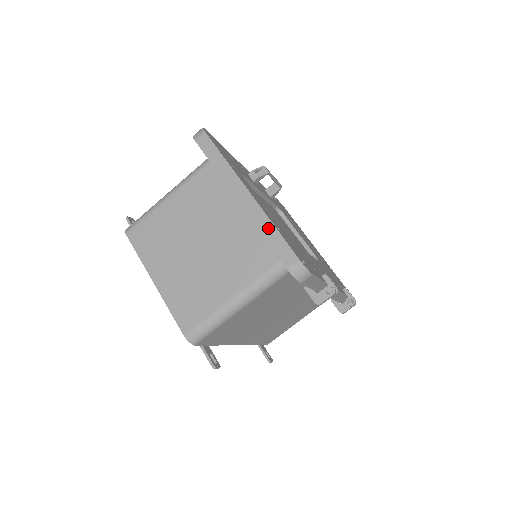
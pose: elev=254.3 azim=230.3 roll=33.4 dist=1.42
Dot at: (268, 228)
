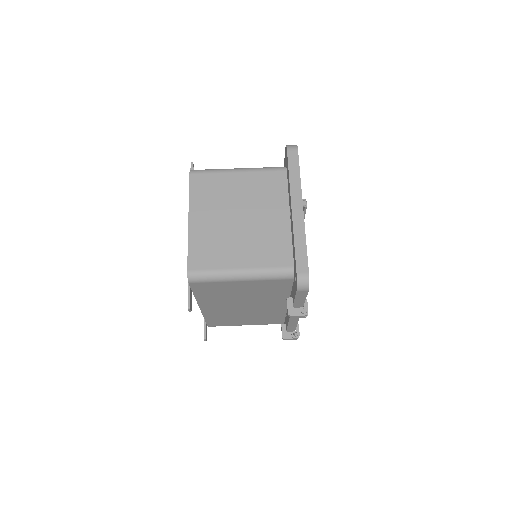
Dot at: (301, 240)
